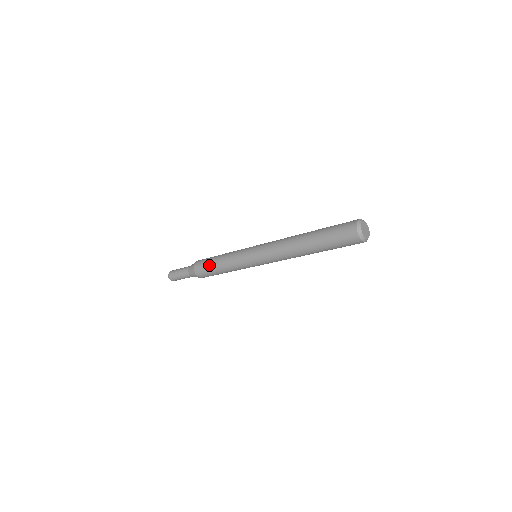
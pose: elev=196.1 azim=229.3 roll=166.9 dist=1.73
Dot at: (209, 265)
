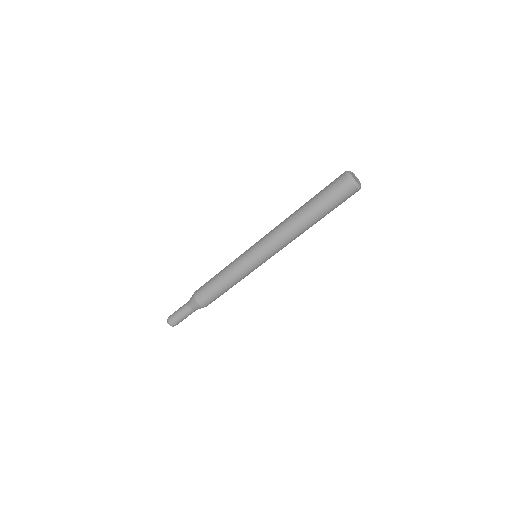
Dot at: (209, 282)
